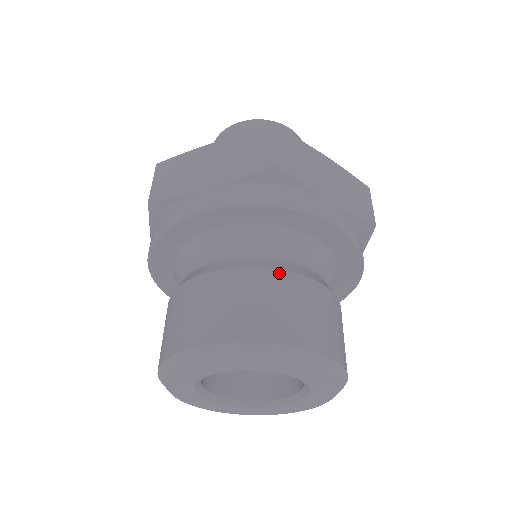
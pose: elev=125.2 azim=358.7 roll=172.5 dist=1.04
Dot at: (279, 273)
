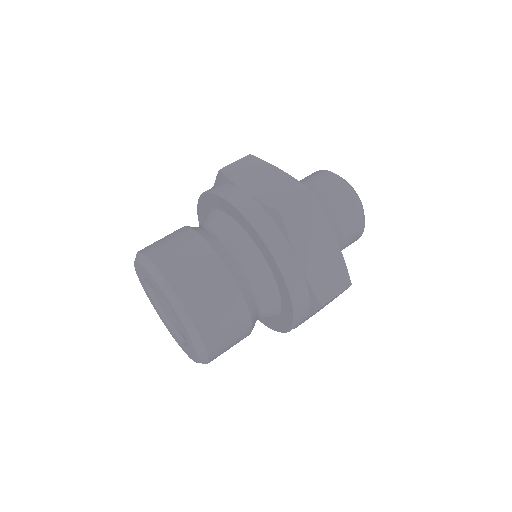
Dot at: (224, 268)
